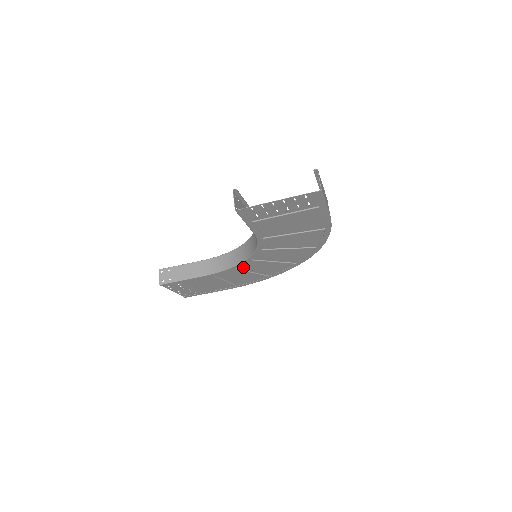
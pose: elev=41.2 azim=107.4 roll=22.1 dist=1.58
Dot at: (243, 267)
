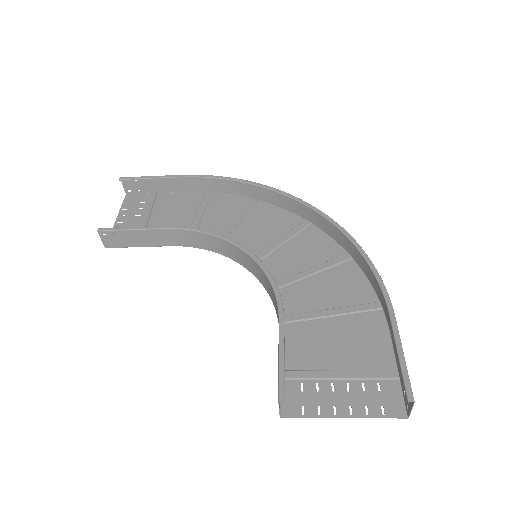
Dot at: occluded
